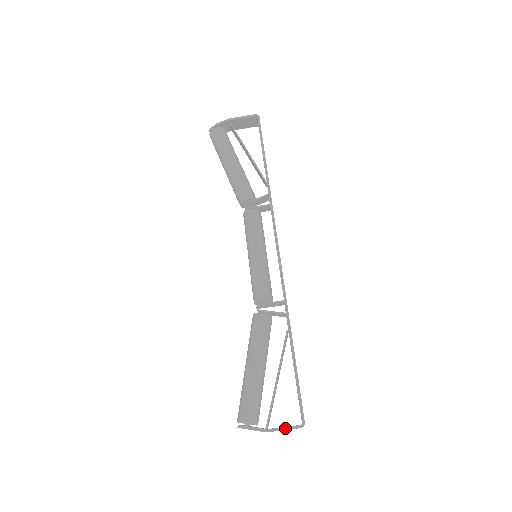
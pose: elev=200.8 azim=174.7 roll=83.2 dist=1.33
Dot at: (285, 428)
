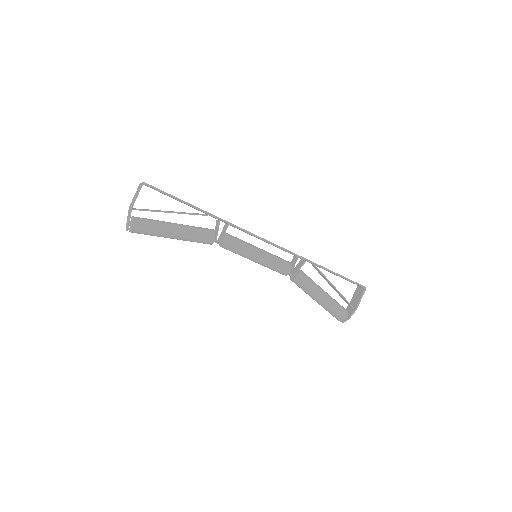
Dot at: occluded
